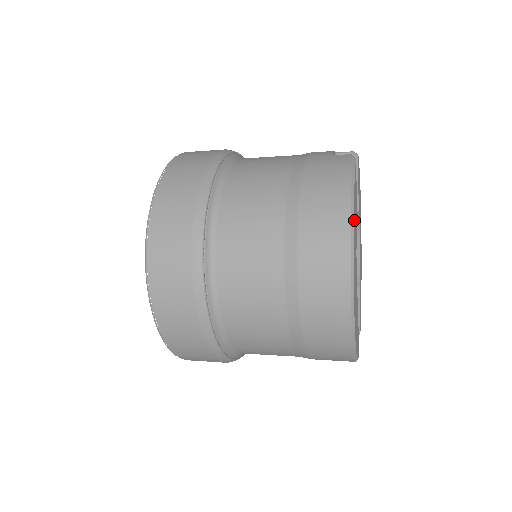
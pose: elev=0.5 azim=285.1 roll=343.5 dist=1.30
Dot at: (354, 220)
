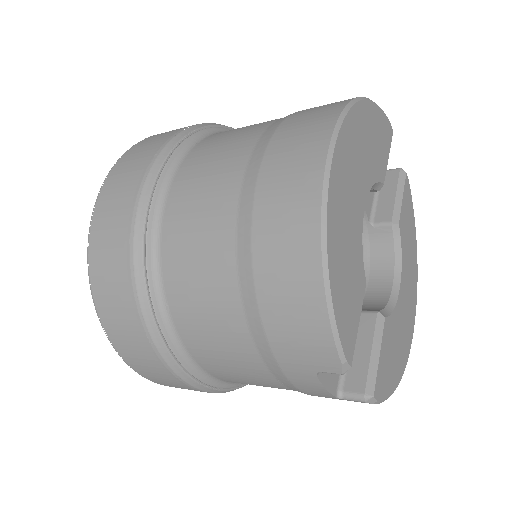
Dot at: (365, 119)
